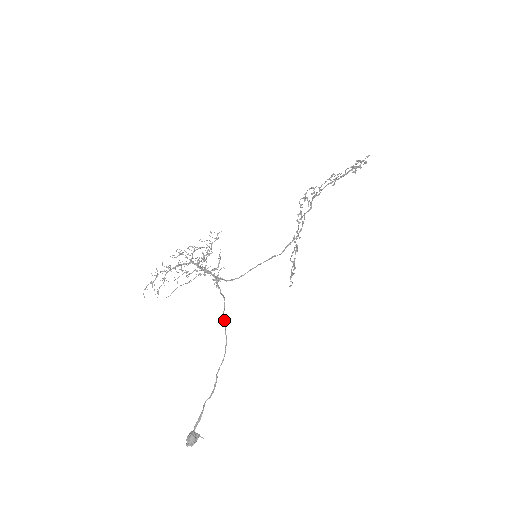
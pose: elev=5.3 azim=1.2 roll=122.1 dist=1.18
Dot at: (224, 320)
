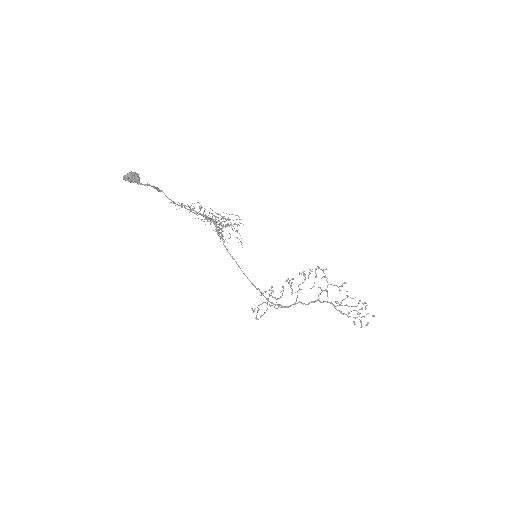
Dot at: (212, 220)
